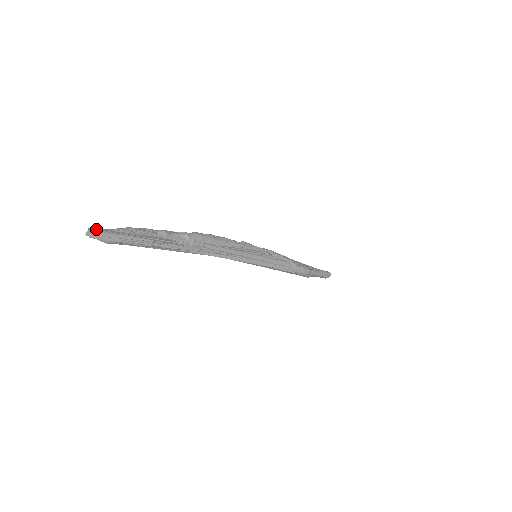
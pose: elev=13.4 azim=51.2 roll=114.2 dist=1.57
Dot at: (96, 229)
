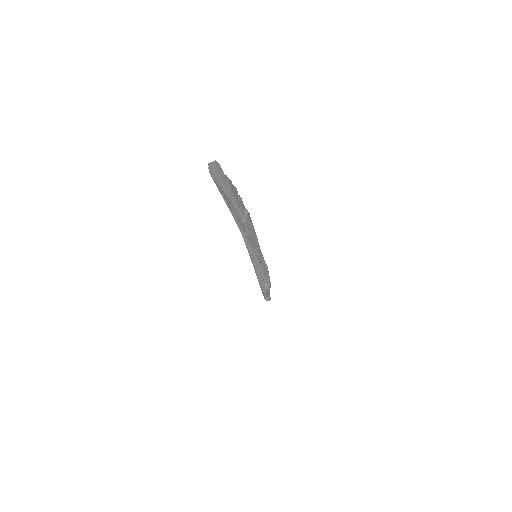
Dot at: (219, 165)
